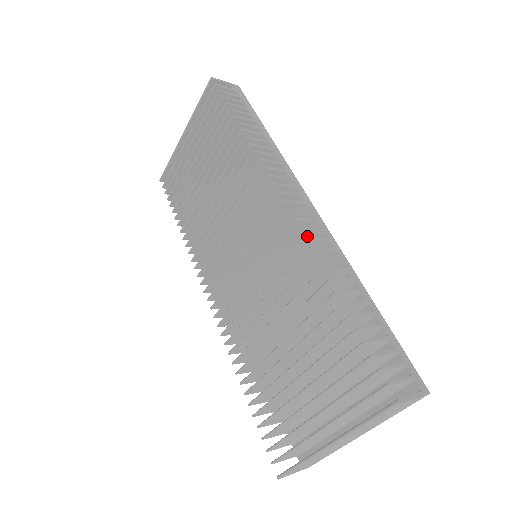
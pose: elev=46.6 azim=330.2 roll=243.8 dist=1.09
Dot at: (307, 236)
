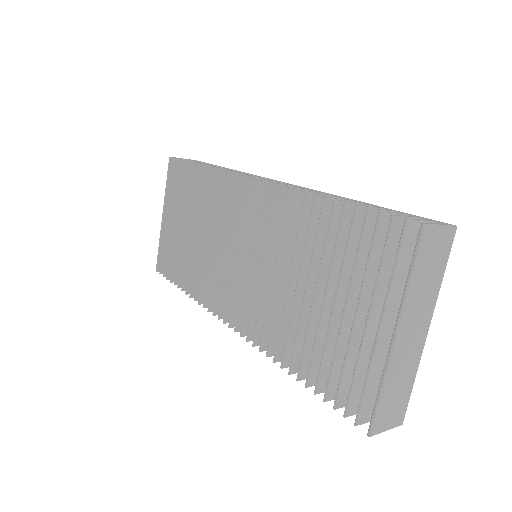
Dot at: occluded
